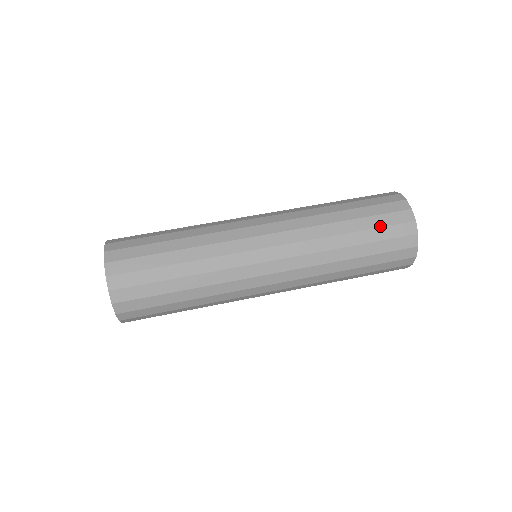
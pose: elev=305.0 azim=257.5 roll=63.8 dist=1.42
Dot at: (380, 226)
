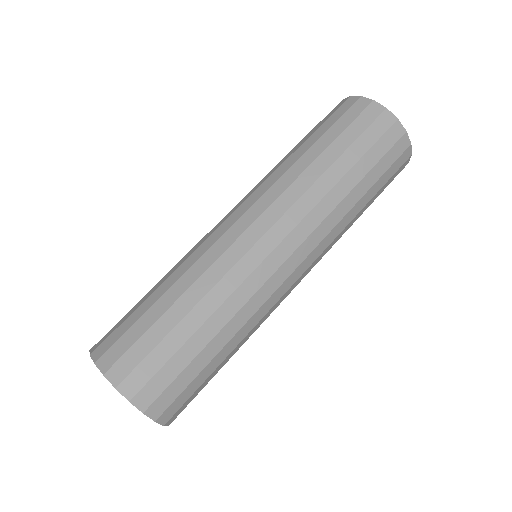
Dot at: (344, 128)
